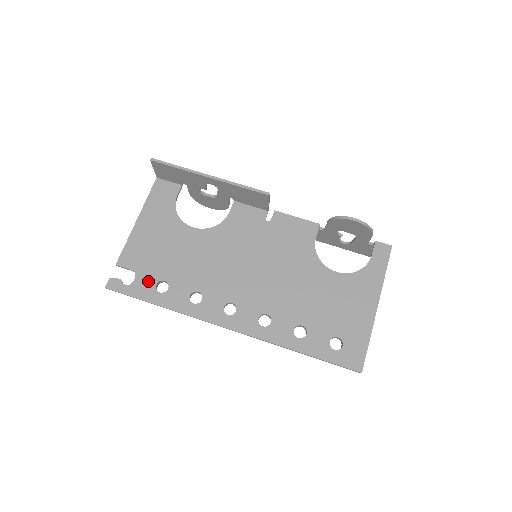
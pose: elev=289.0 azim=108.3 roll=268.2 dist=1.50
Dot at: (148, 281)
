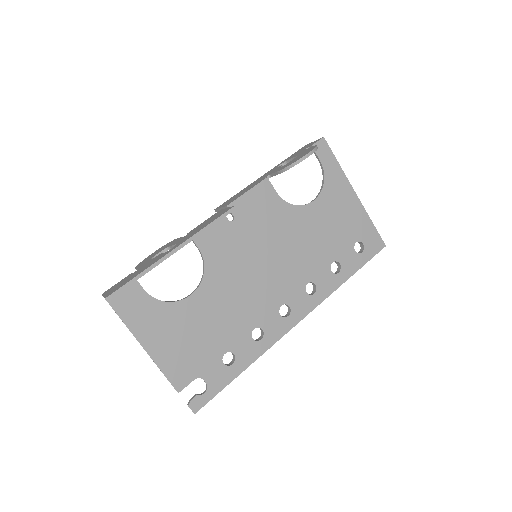
Dot at: (215, 370)
